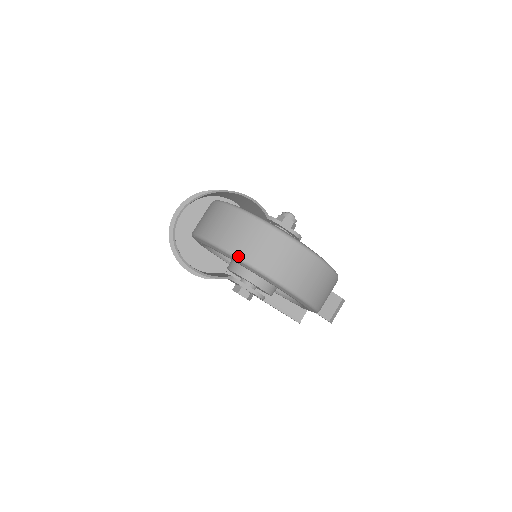
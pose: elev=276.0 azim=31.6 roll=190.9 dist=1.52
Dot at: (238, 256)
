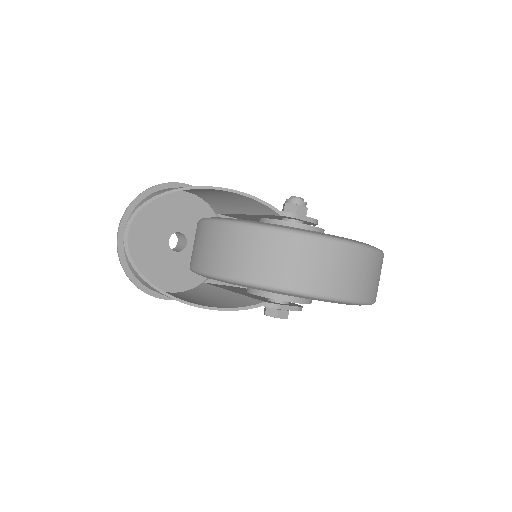
Dot at: (308, 293)
